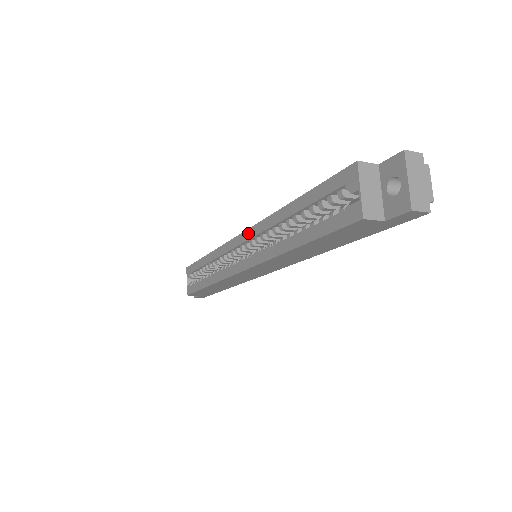
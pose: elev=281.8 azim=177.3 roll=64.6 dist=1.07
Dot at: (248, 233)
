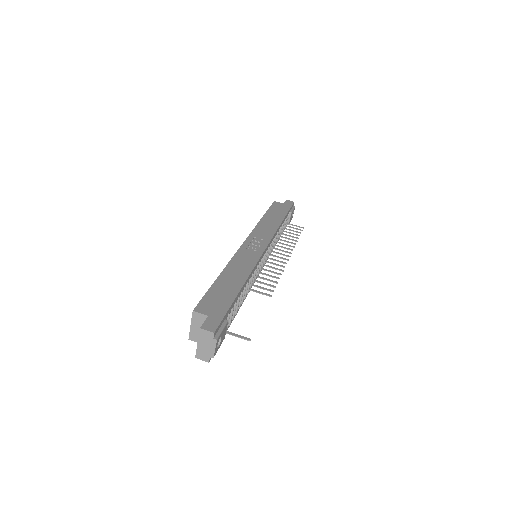
Dot at: occluded
